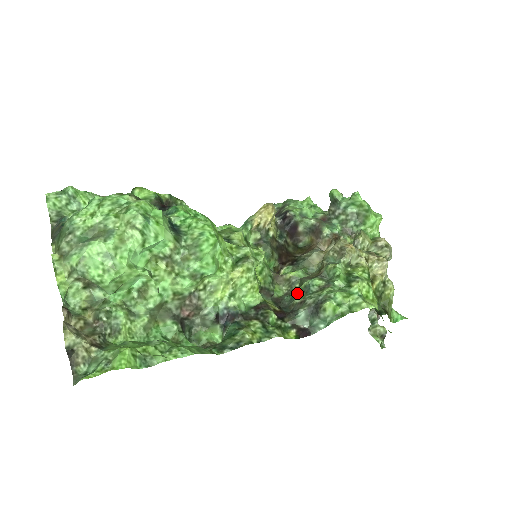
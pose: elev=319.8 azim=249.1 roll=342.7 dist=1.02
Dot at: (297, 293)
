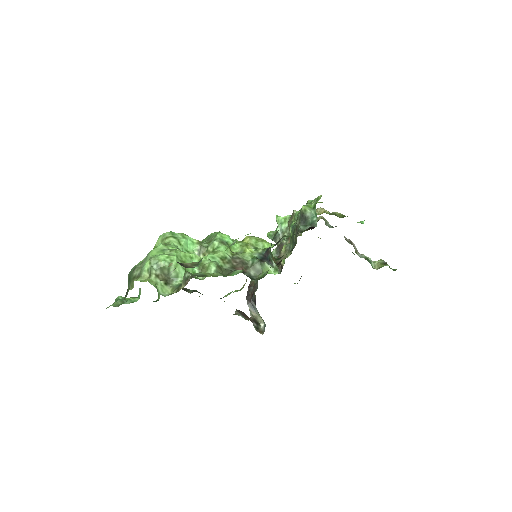
Dot at: (292, 237)
